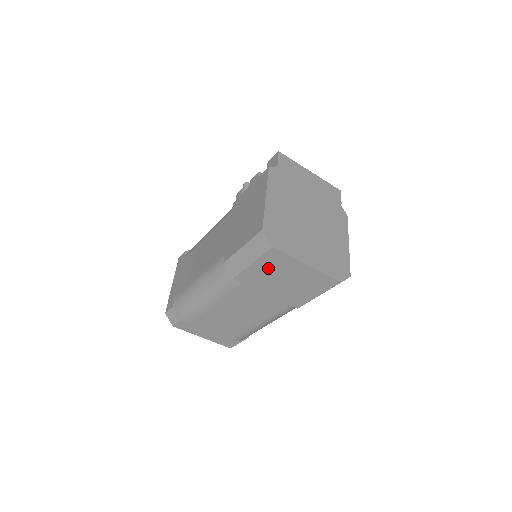
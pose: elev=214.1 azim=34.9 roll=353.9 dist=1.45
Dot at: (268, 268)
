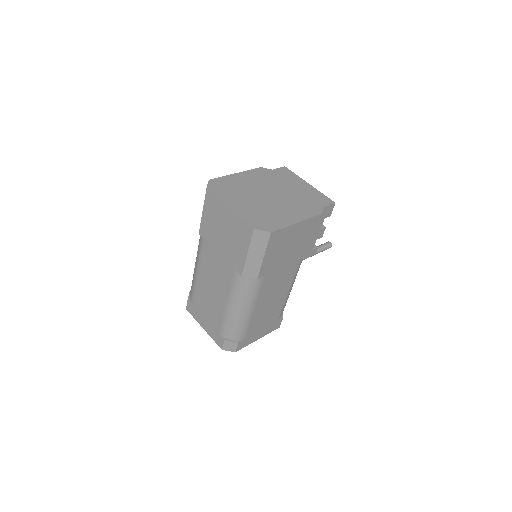
Dot at: (211, 216)
